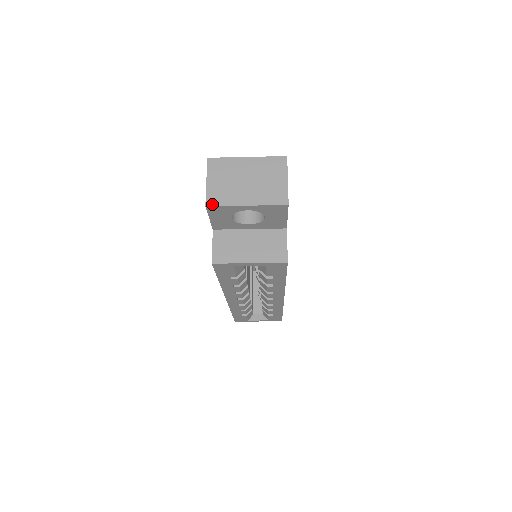
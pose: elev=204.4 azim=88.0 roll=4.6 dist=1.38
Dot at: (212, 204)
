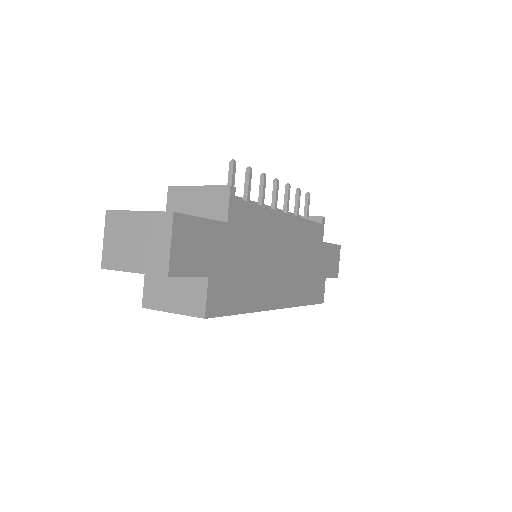
Dot at: (106, 267)
